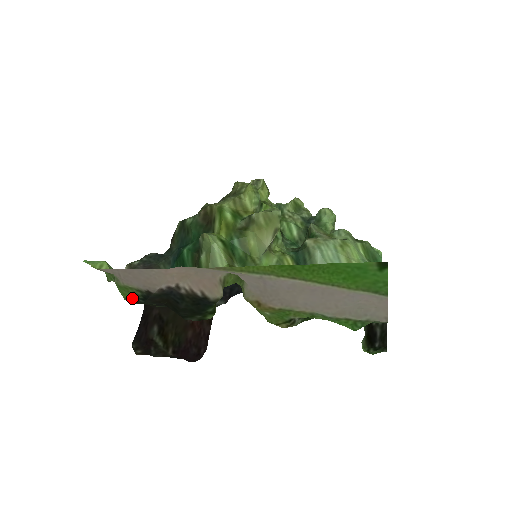
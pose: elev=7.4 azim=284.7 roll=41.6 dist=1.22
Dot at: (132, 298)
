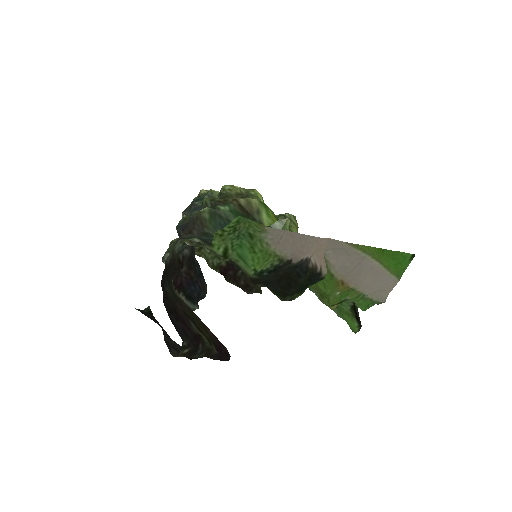
Dot at: (259, 269)
